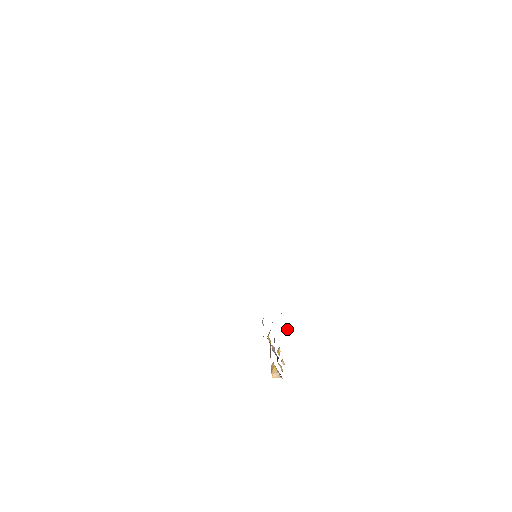
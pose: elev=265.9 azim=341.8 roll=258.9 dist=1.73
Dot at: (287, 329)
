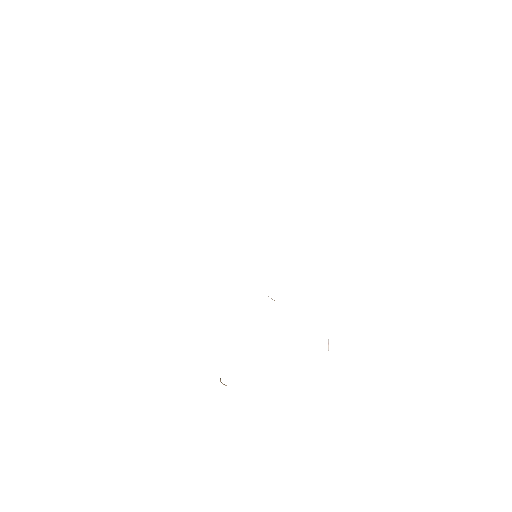
Dot at: (328, 345)
